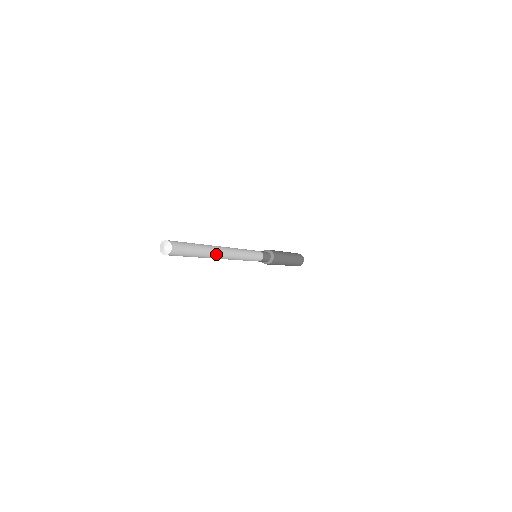
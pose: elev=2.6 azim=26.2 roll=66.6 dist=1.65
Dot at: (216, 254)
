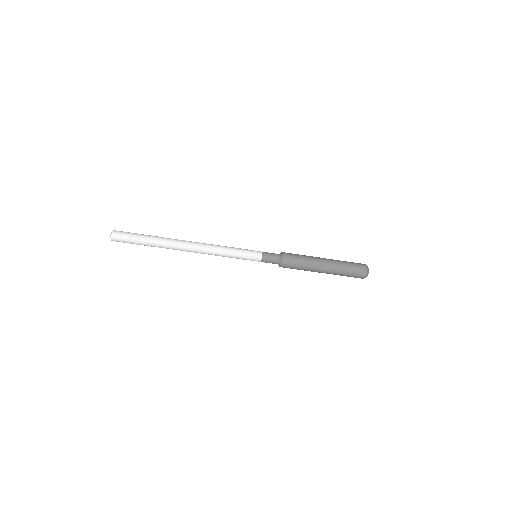
Dot at: (174, 244)
